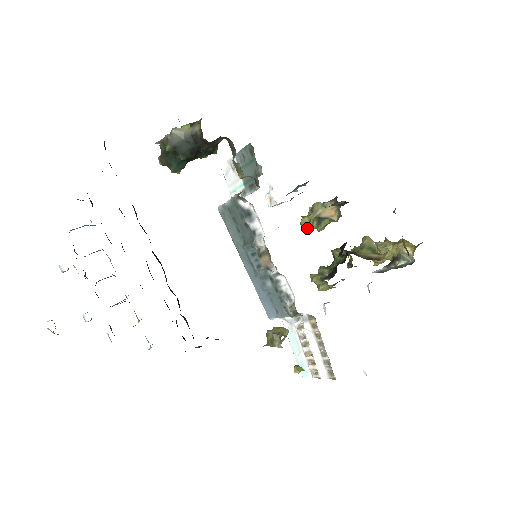
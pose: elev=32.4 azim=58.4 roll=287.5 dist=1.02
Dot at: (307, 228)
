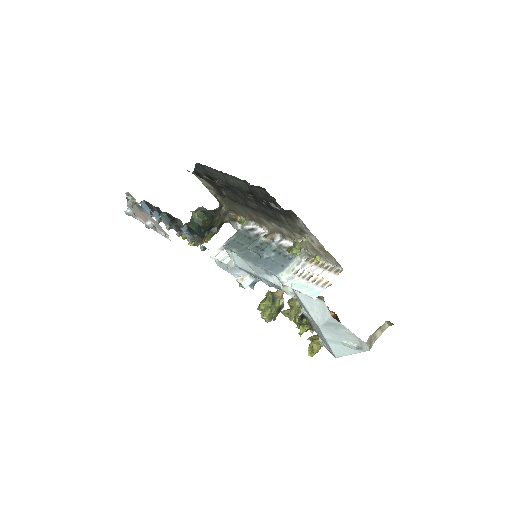
Dot at: (267, 299)
